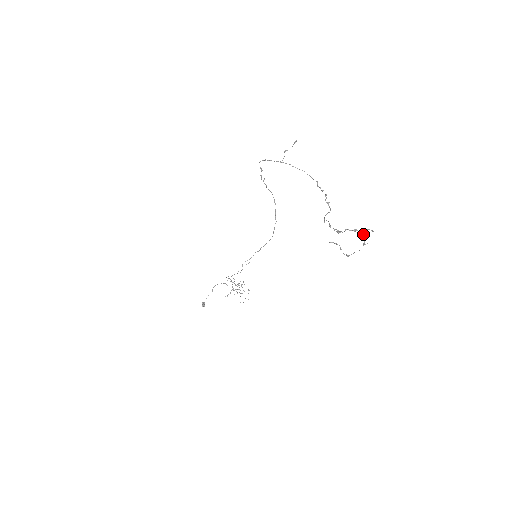
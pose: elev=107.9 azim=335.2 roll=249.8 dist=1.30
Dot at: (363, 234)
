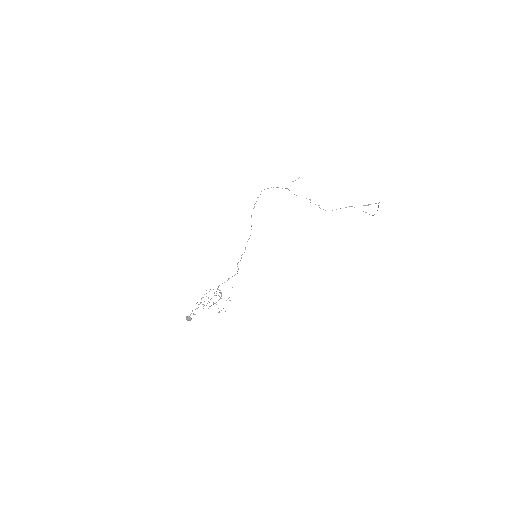
Dot at: (378, 205)
